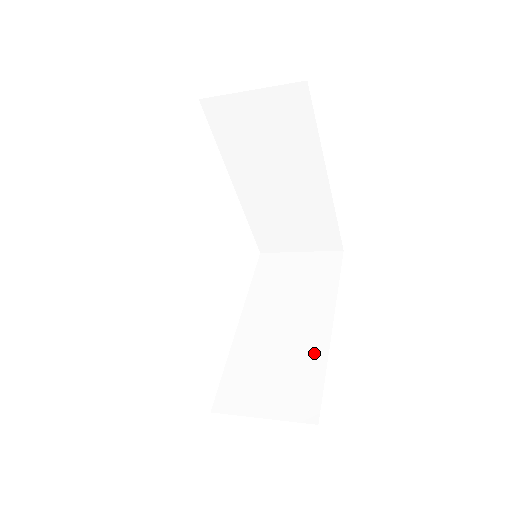
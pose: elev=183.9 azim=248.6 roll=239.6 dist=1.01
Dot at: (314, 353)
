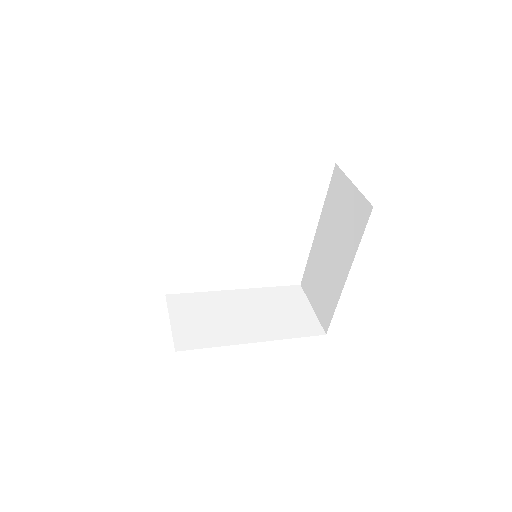
Dot at: (227, 337)
